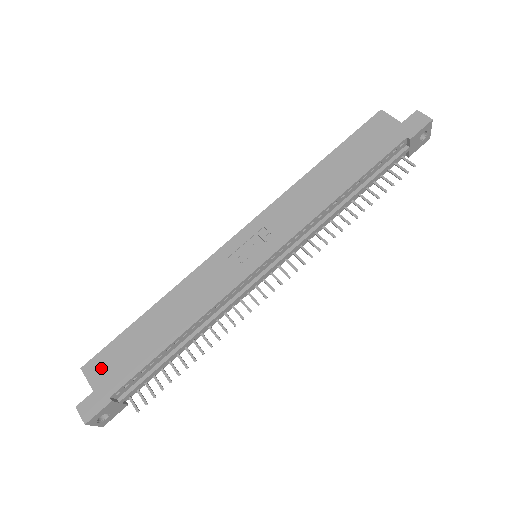
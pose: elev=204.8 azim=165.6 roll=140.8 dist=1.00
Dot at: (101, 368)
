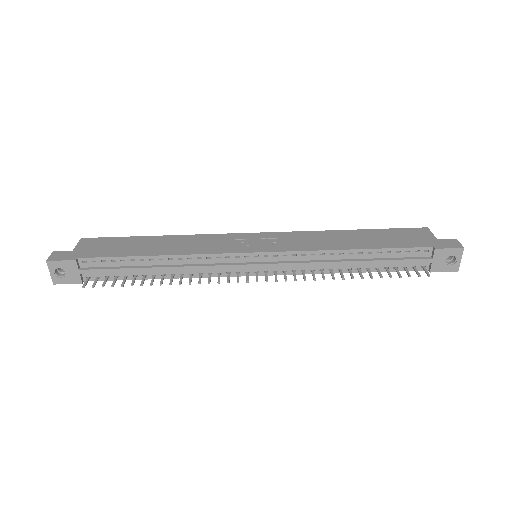
Dot at: (92, 244)
